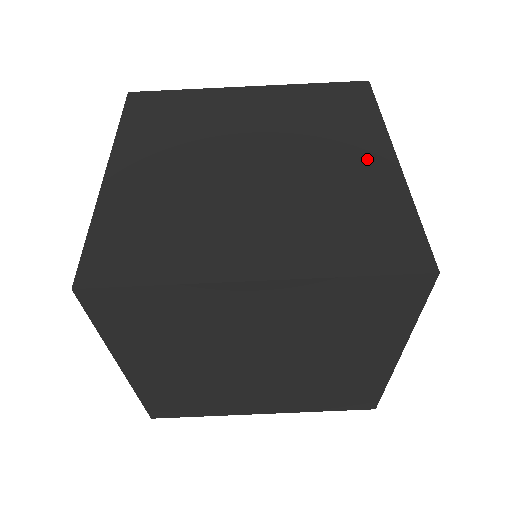
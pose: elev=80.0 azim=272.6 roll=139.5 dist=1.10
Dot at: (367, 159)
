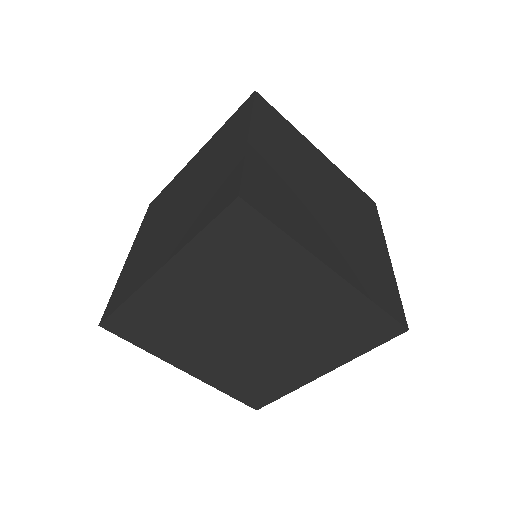
Dot at: (316, 285)
